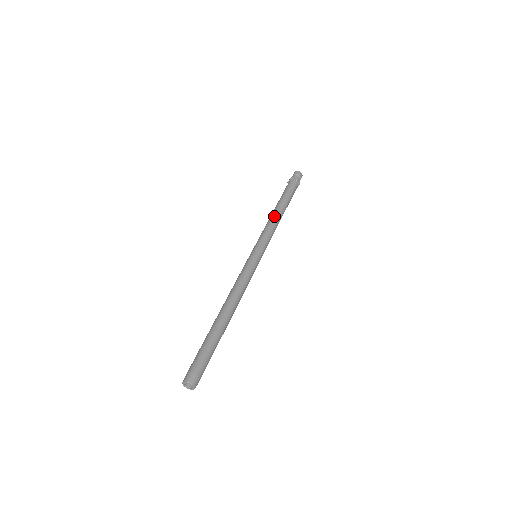
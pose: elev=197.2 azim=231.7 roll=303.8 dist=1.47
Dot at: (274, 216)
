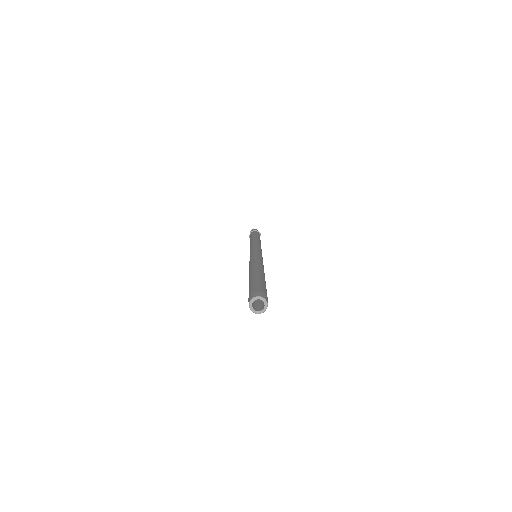
Dot at: (259, 241)
